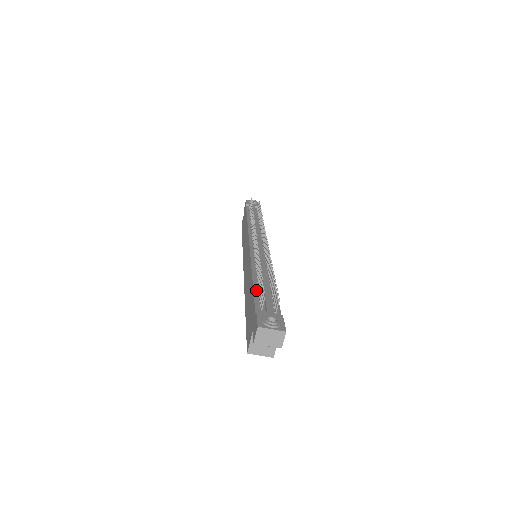
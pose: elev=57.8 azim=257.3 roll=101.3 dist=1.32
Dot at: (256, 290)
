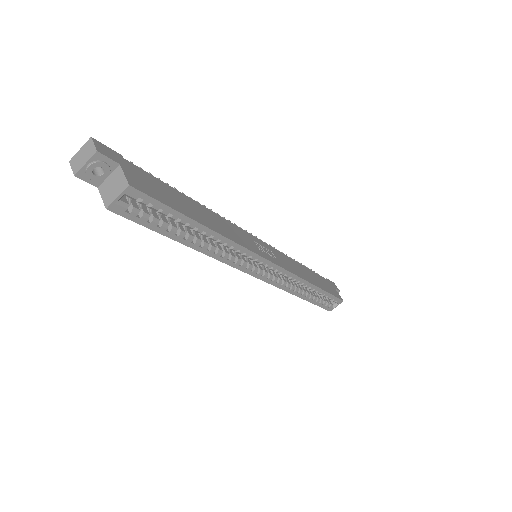
Dot at: occluded
